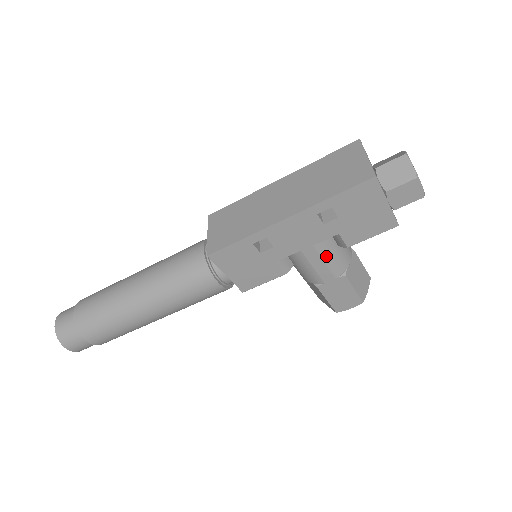
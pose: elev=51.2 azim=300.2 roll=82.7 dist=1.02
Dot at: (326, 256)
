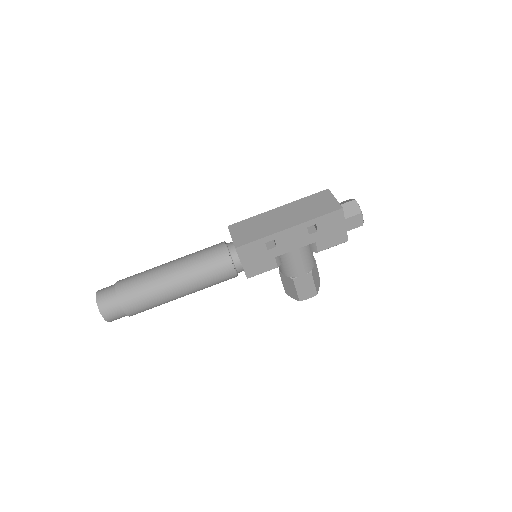
Dot at: (304, 257)
